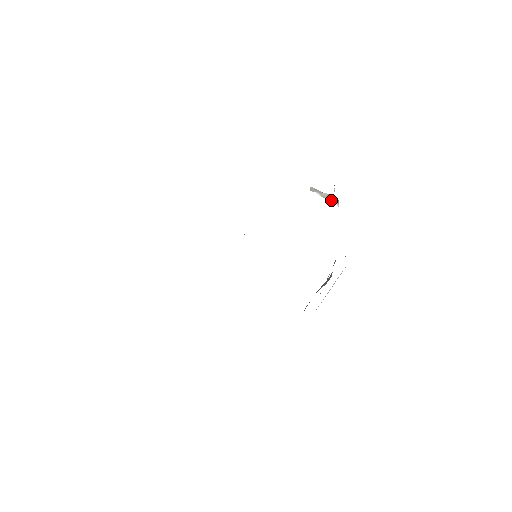
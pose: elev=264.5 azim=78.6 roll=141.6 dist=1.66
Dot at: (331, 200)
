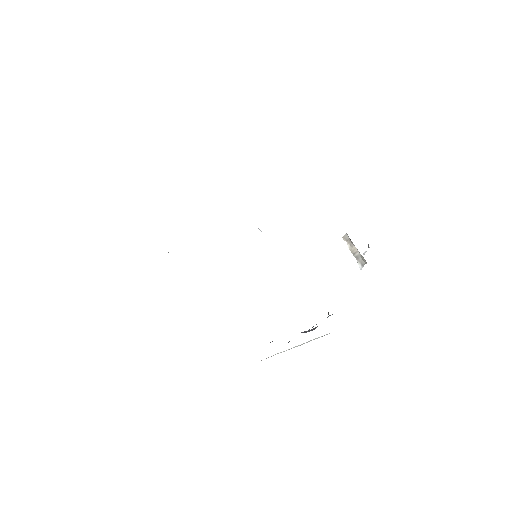
Dot at: (357, 259)
